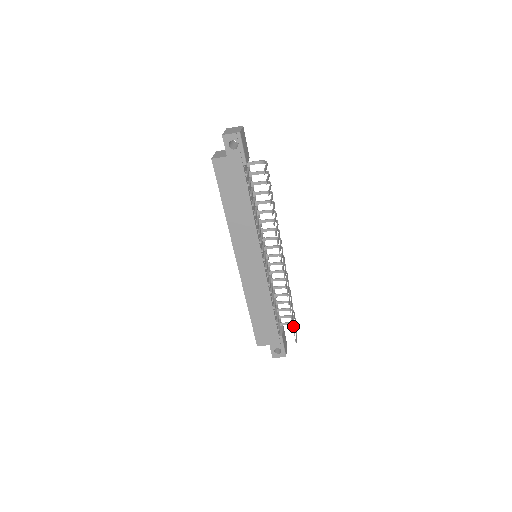
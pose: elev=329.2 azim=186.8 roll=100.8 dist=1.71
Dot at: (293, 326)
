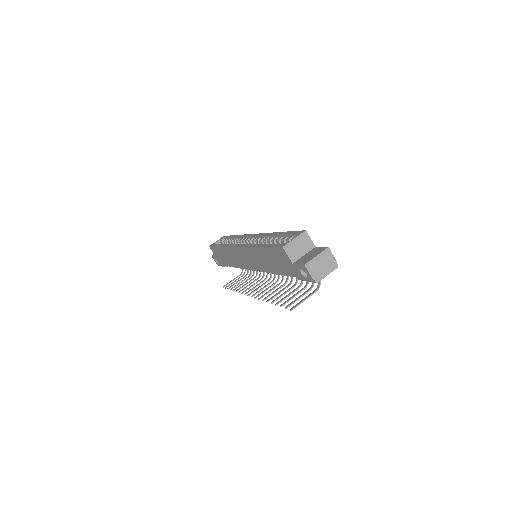
Dot at: occluded
